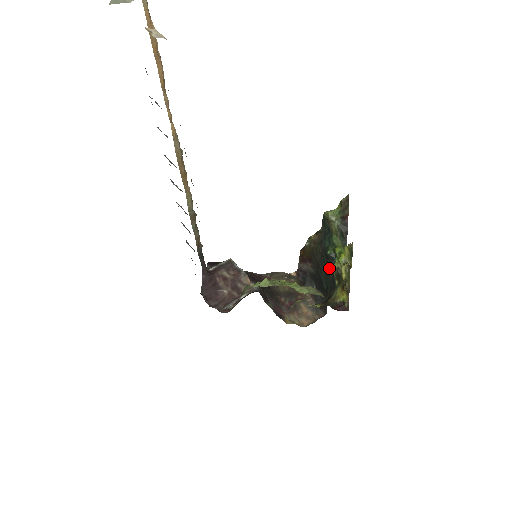
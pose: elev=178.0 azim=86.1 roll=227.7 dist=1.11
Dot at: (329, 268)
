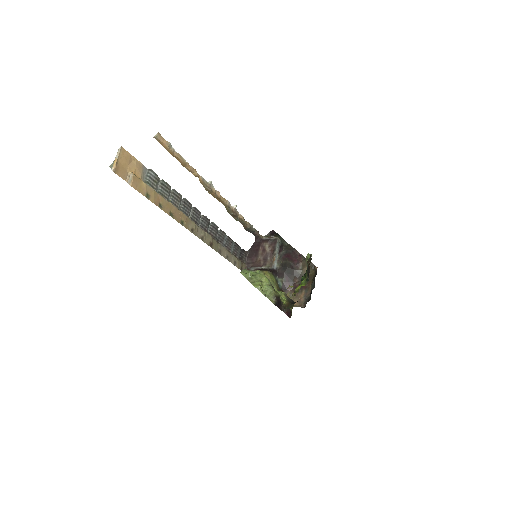
Dot at: occluded
